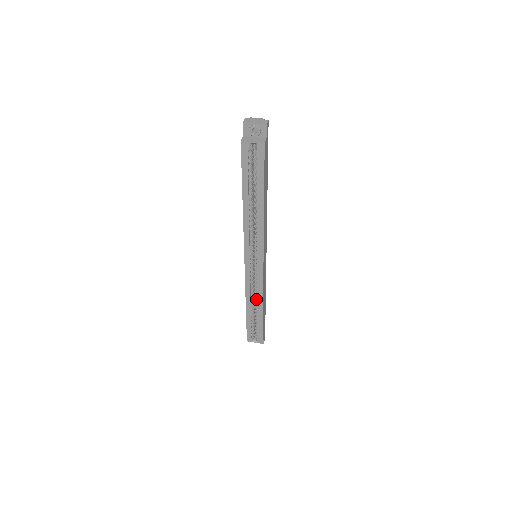
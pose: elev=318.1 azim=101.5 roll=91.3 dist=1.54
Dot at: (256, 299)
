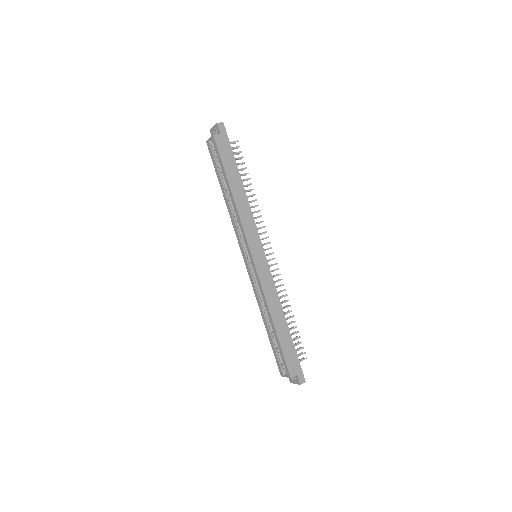
Dot at: occluded
